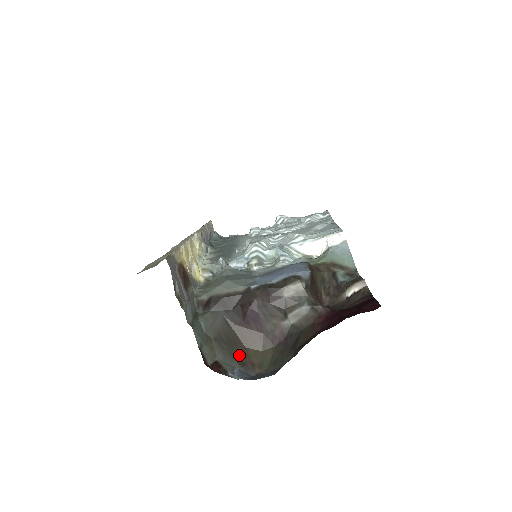
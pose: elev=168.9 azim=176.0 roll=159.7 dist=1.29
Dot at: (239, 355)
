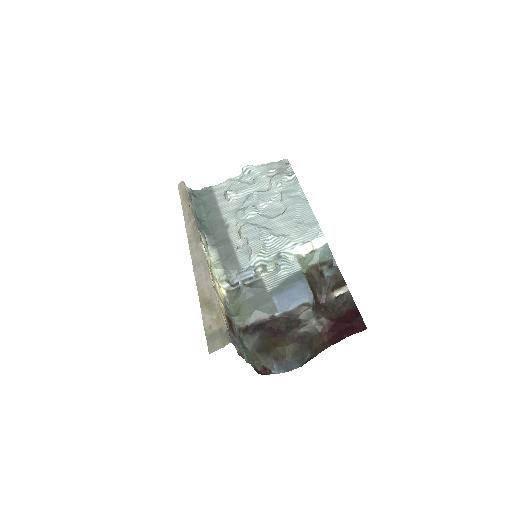
Dot at: (273, 354)
